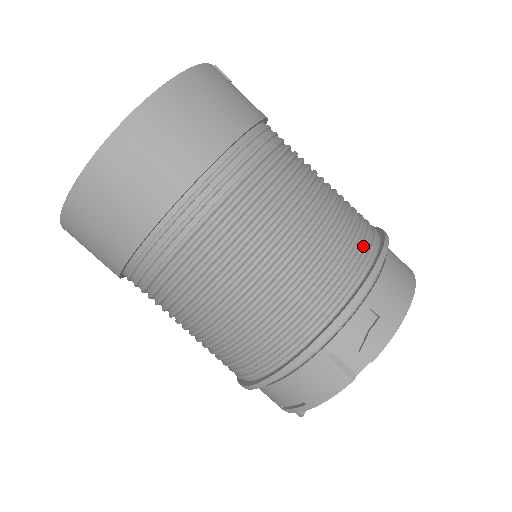
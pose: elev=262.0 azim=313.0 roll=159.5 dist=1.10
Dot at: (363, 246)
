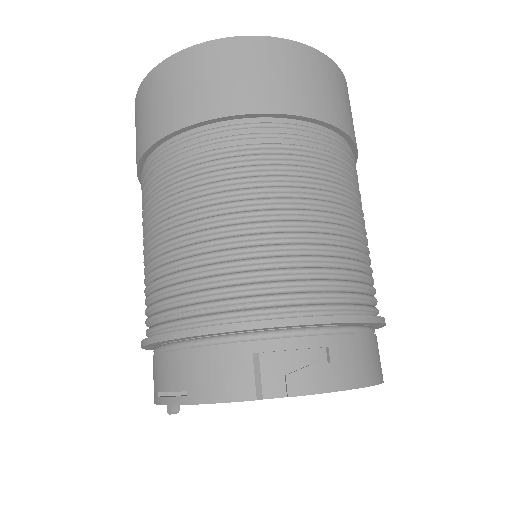
Dot at: (363, 295)
